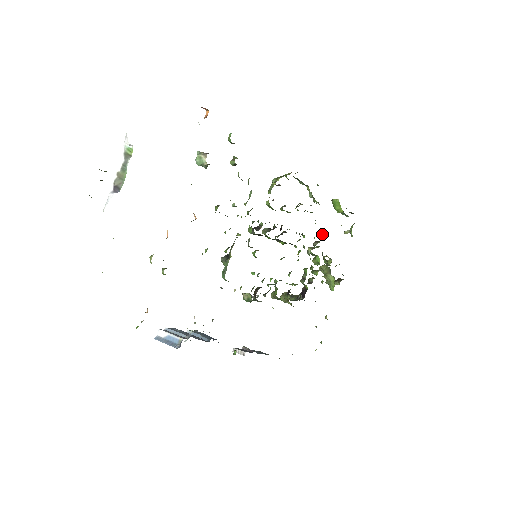
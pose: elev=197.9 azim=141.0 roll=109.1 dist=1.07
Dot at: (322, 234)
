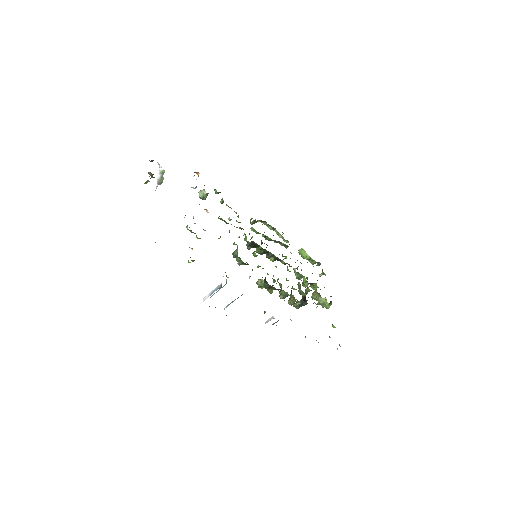
Dot at: (300, 262)
